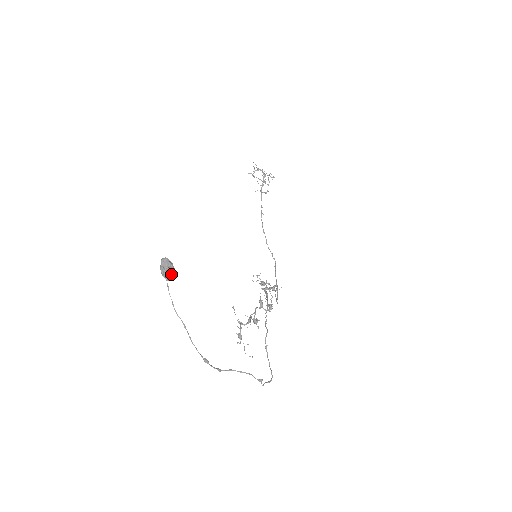
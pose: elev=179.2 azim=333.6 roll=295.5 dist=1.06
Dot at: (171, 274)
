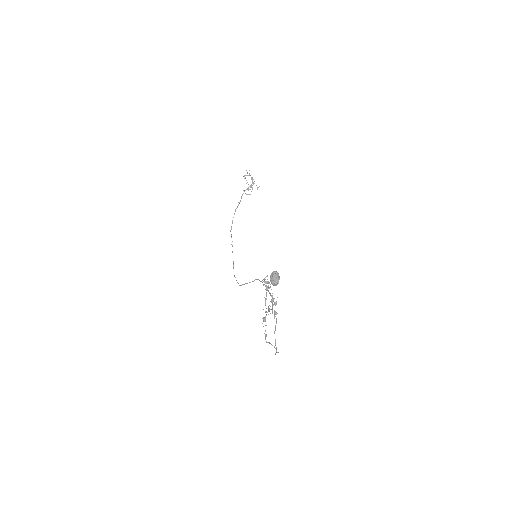
Dot at: (278, 283)
